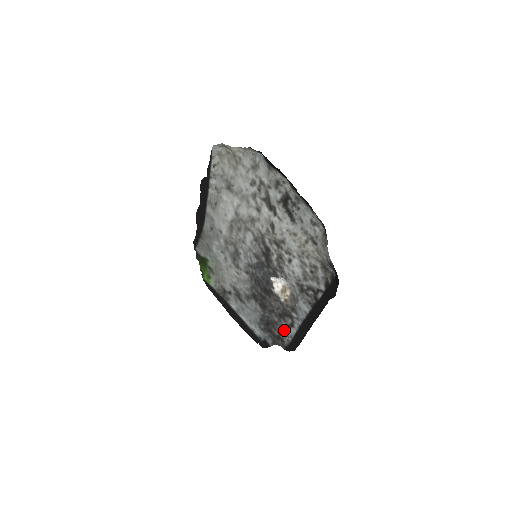
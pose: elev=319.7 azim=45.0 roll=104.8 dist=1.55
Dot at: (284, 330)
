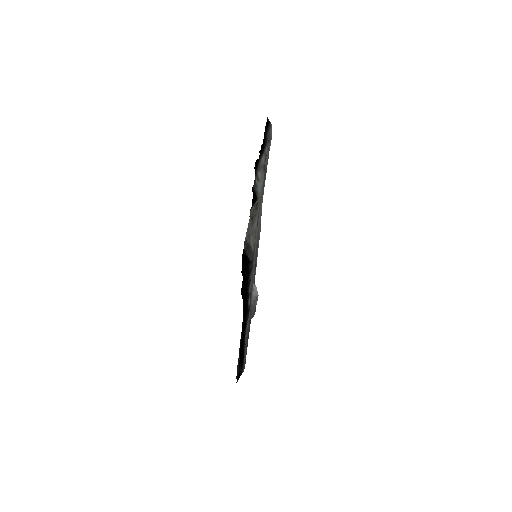
Dot at: occluded
